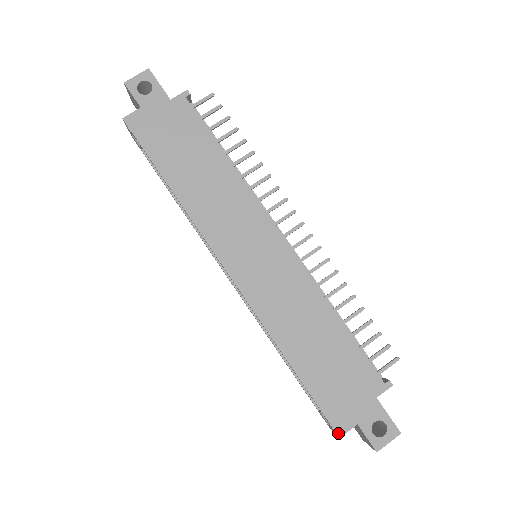
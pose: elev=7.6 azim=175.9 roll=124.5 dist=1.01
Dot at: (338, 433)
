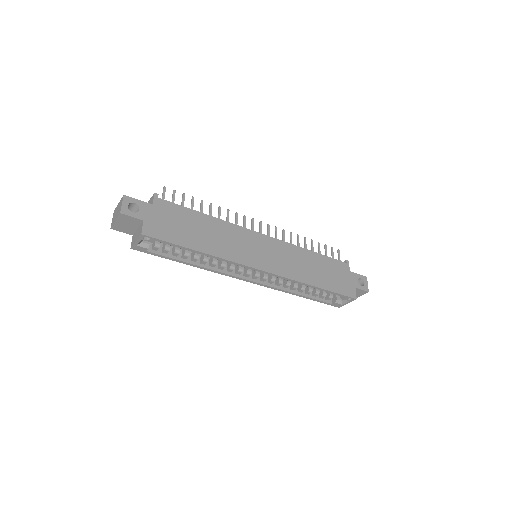
Dot at: (355, 298)
